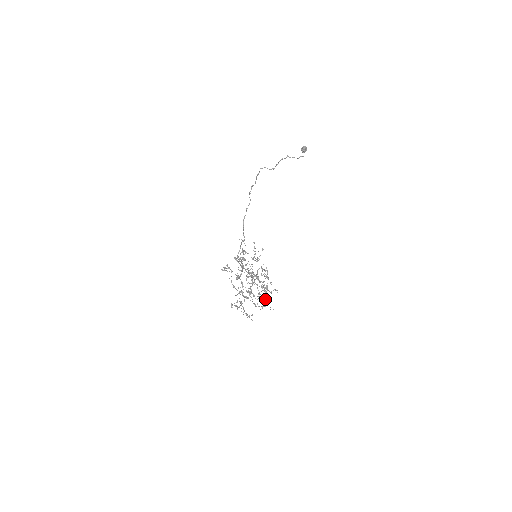
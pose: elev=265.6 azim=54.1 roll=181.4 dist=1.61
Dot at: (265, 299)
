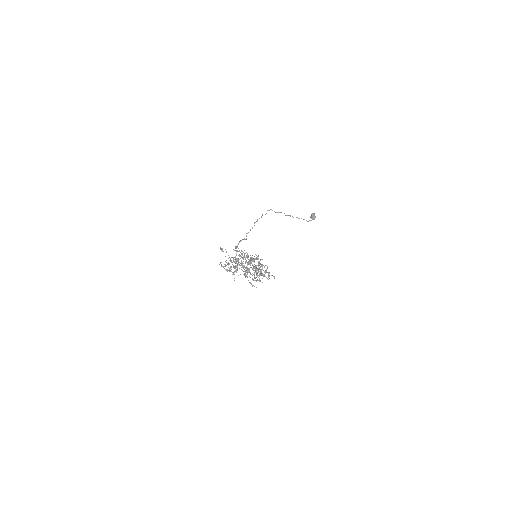
Dot at: (257, 268)
